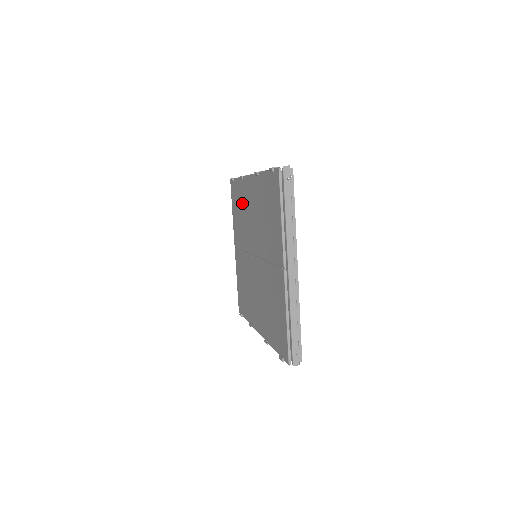
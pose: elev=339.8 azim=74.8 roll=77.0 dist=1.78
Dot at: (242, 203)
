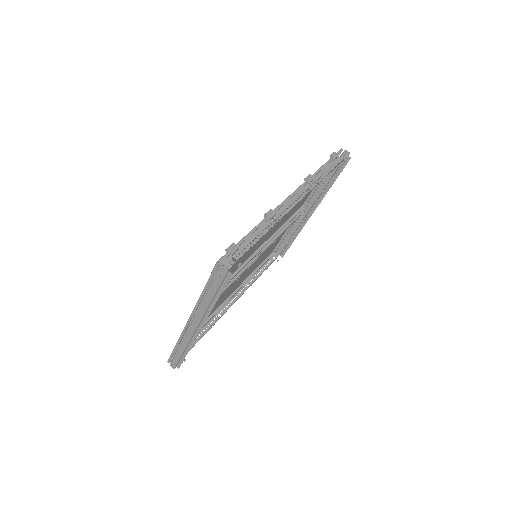
Dot at: occluded
